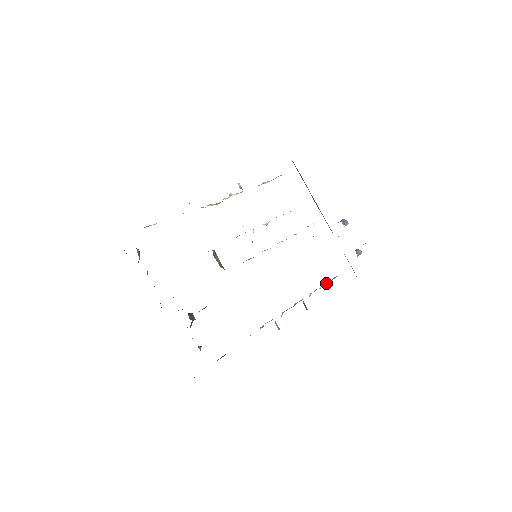
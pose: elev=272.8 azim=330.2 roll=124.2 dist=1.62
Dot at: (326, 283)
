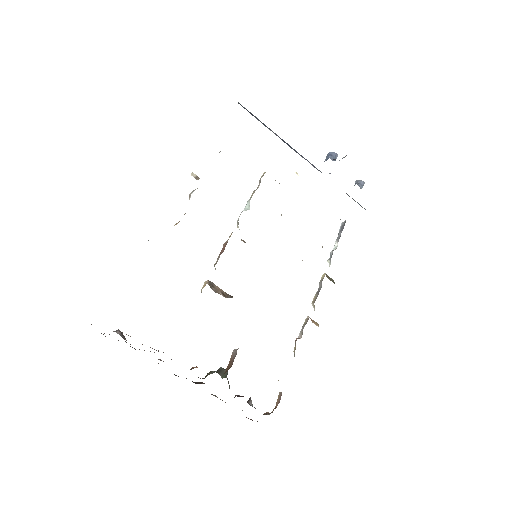
Dot at: (338, 237)
